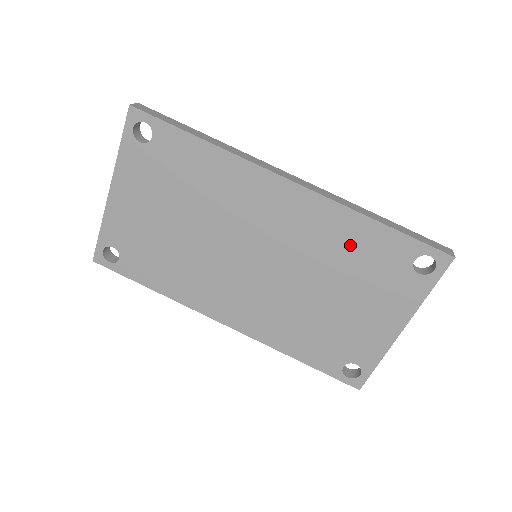
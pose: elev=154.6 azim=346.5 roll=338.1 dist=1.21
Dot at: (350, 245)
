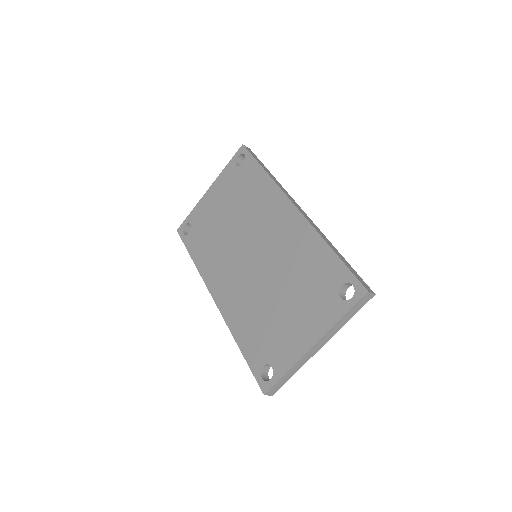
Dot at: (308, 260)
